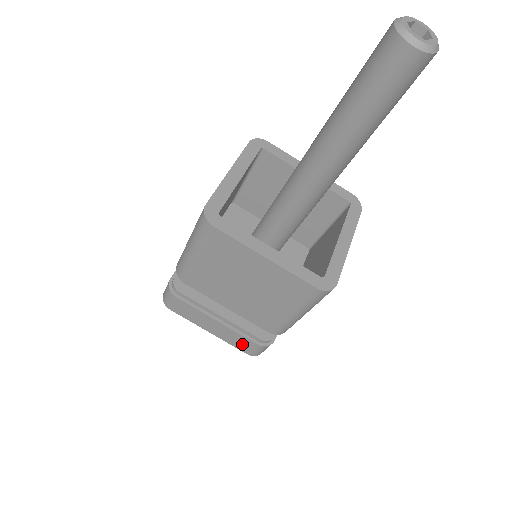
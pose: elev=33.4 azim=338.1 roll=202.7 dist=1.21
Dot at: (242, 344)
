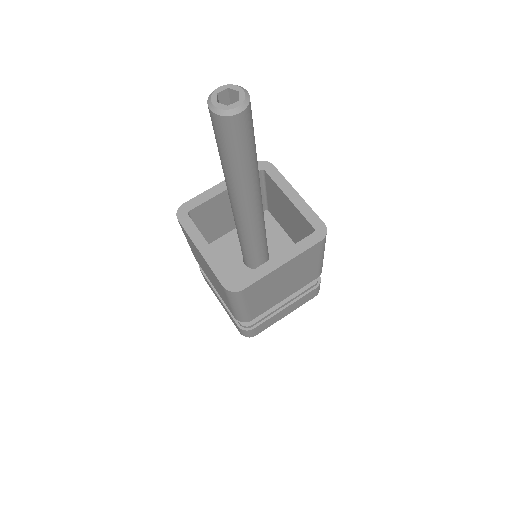
Dot at: (308, 298)
